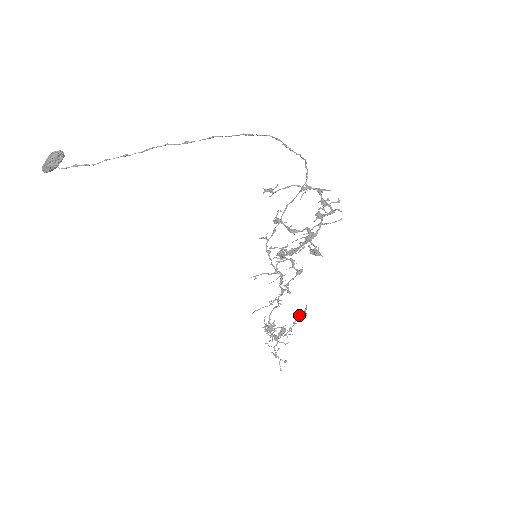
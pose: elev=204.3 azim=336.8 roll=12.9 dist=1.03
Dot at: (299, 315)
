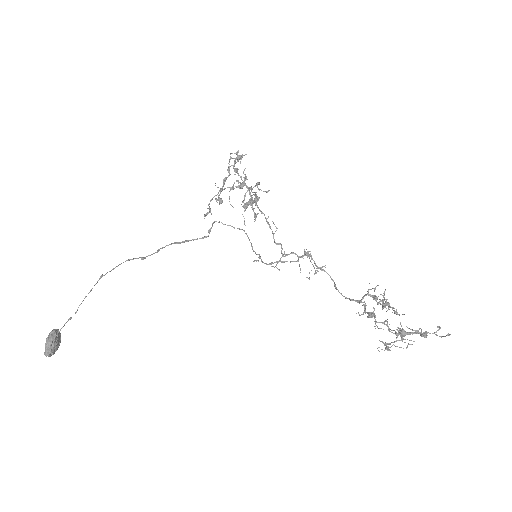
Dot at: occluded
